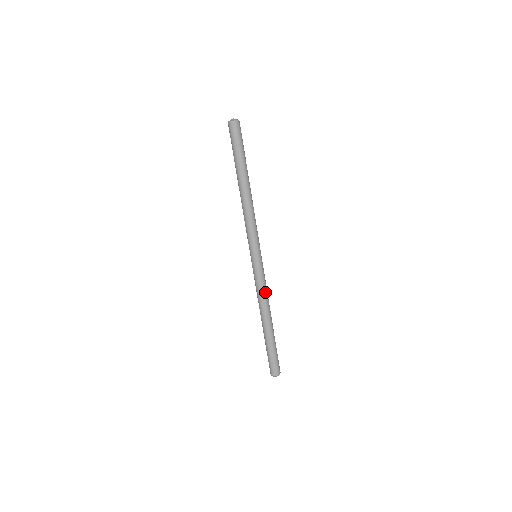
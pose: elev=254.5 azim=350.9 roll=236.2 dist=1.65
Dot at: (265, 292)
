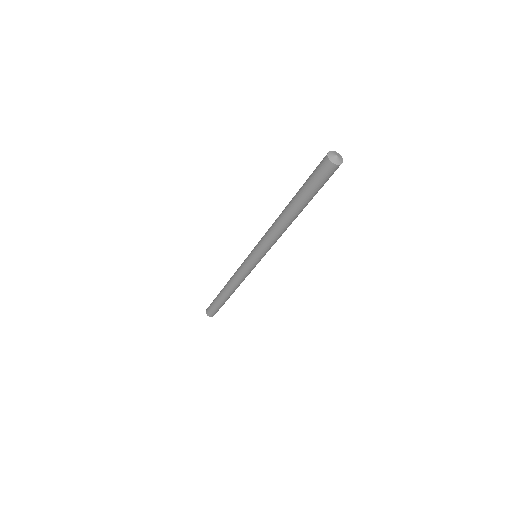
Dot at: (241, 280)
